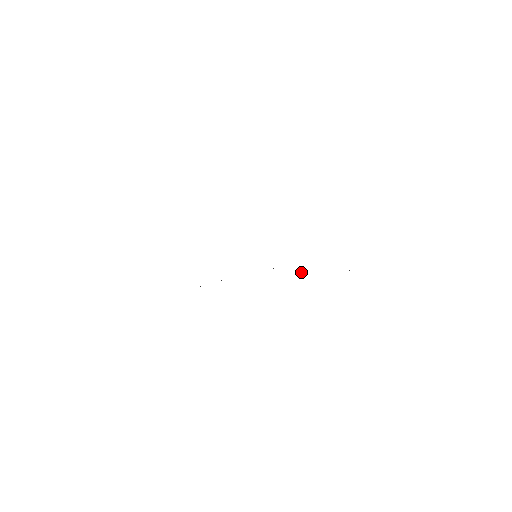
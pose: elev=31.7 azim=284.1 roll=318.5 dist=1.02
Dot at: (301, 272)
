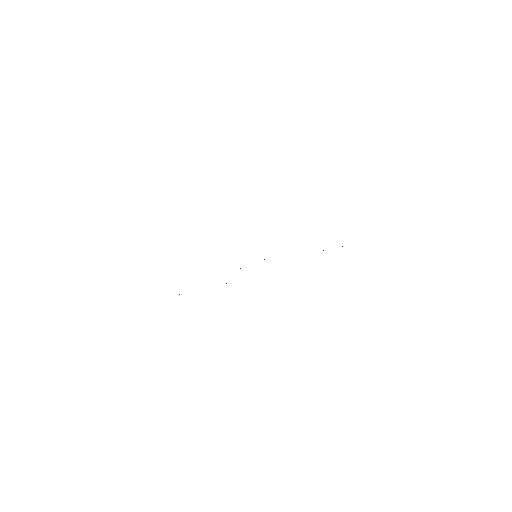
Dot at: occluded
